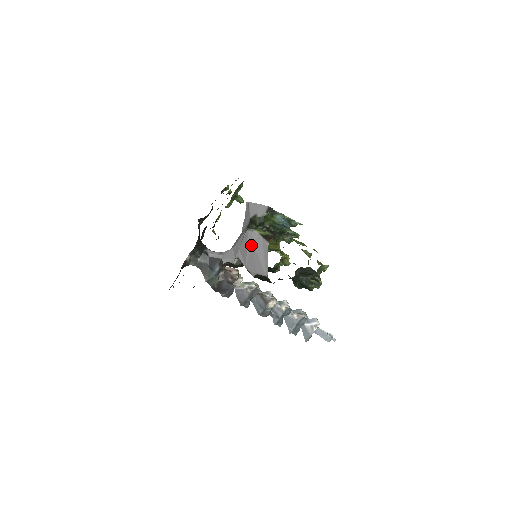
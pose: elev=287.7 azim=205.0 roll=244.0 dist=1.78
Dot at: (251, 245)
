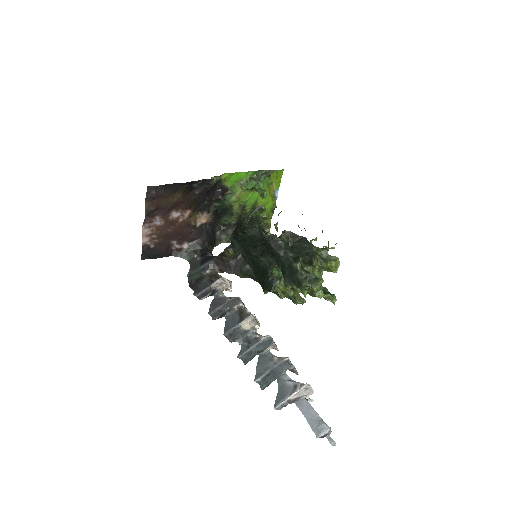
Dot at: occluded
